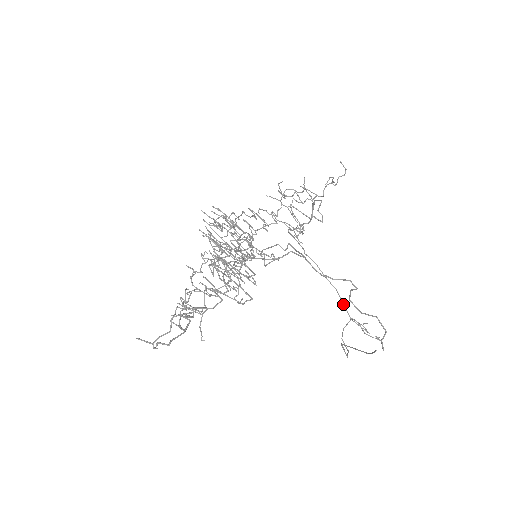
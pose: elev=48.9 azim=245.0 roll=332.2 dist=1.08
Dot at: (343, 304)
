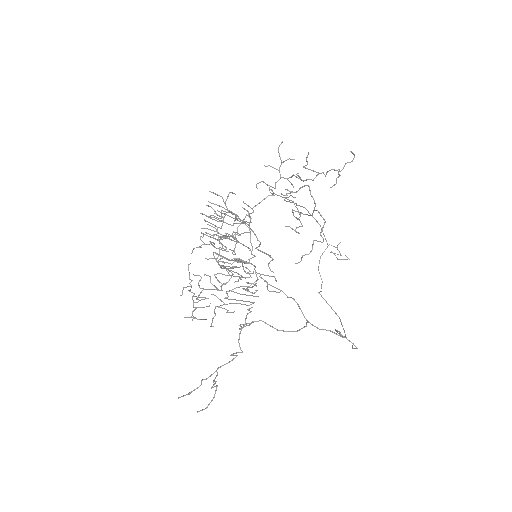
Dot at: (324, 236)
